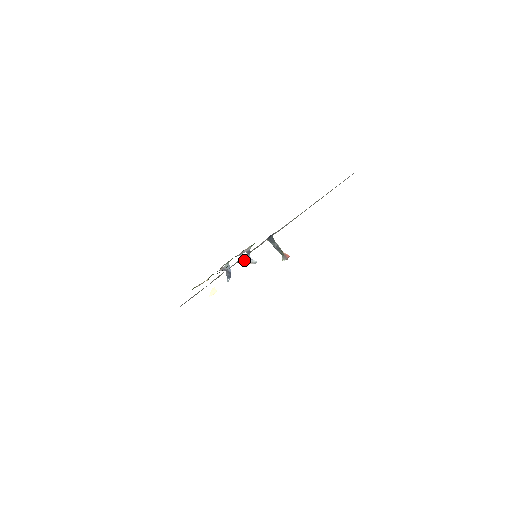
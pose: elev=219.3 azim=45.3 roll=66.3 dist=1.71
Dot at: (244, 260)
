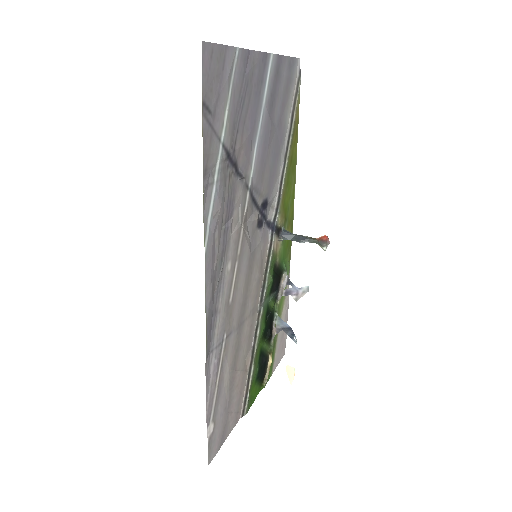
Dot at: occluded
